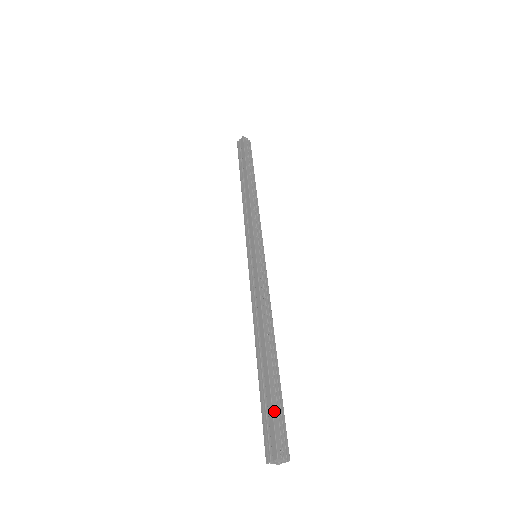
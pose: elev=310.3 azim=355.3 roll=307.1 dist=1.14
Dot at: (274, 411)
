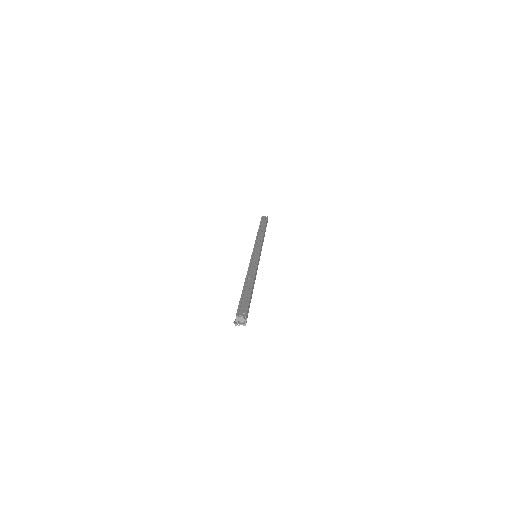
Dot at: (241, 302)
